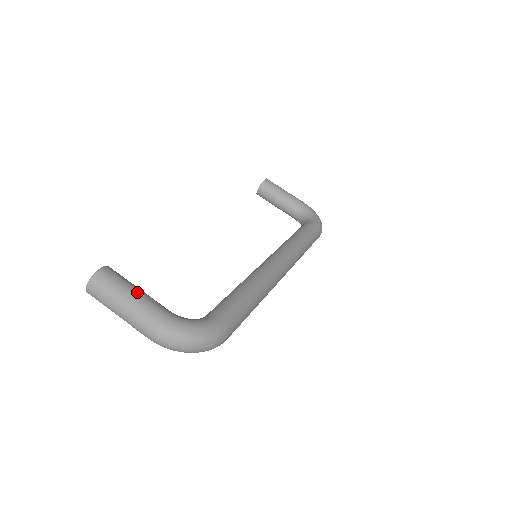
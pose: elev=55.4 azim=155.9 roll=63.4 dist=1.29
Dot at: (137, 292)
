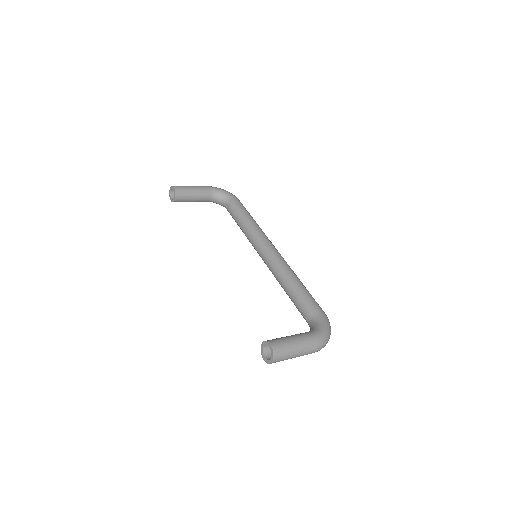
Dot at: (295, 339)
